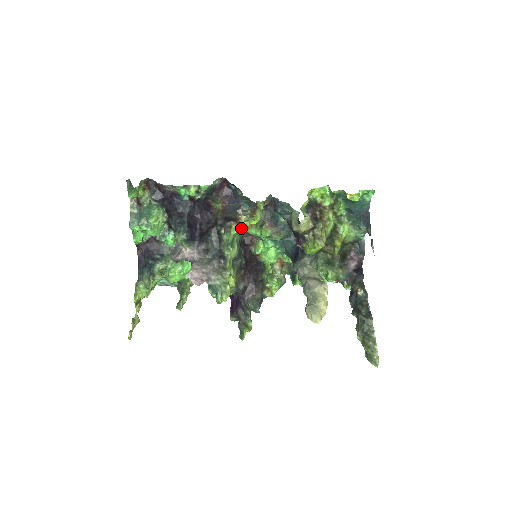
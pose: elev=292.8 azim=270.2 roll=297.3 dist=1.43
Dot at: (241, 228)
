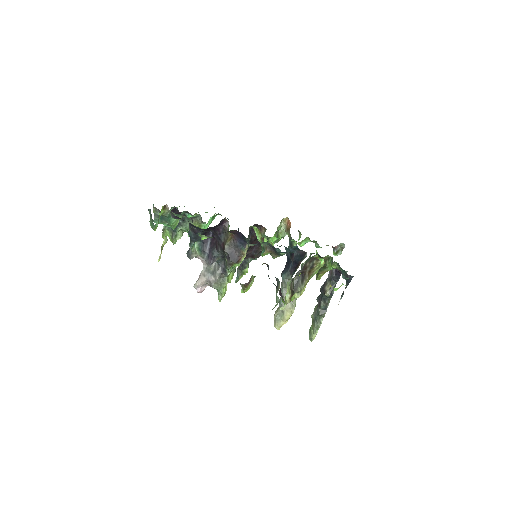
Dot at: (248, 239)
